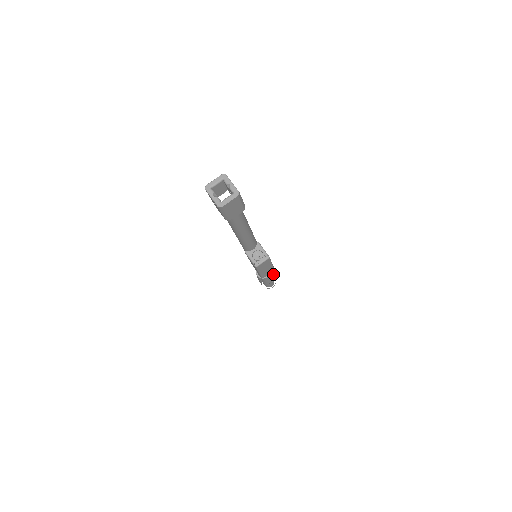
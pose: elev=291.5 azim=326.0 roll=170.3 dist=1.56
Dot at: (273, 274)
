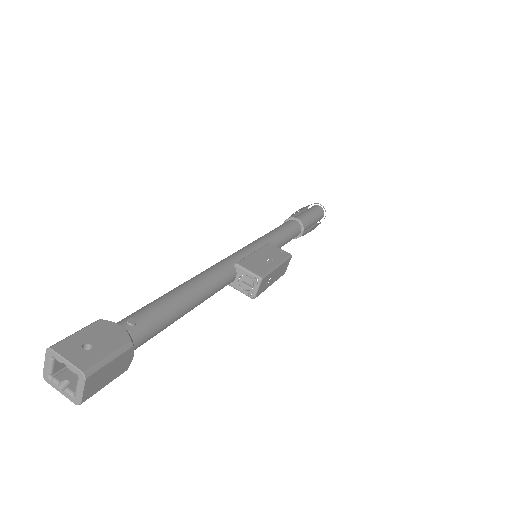
Dot at: occluded
